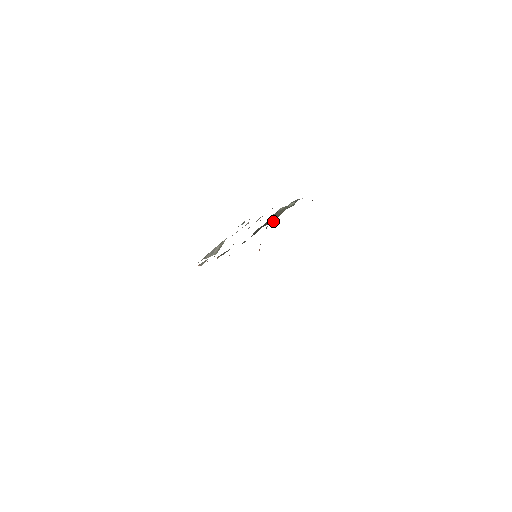
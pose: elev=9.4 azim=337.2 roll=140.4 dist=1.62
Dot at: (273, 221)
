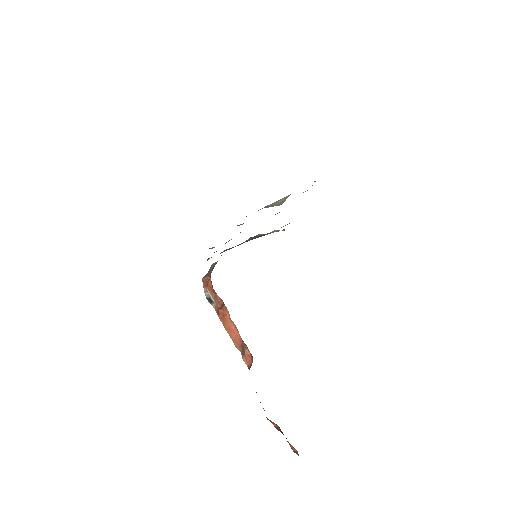
Dot at: occluded
